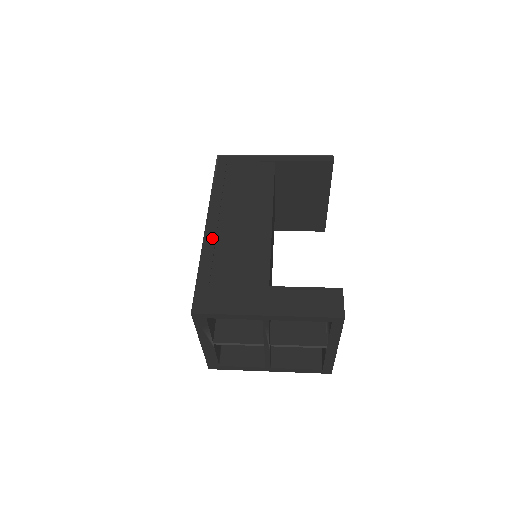
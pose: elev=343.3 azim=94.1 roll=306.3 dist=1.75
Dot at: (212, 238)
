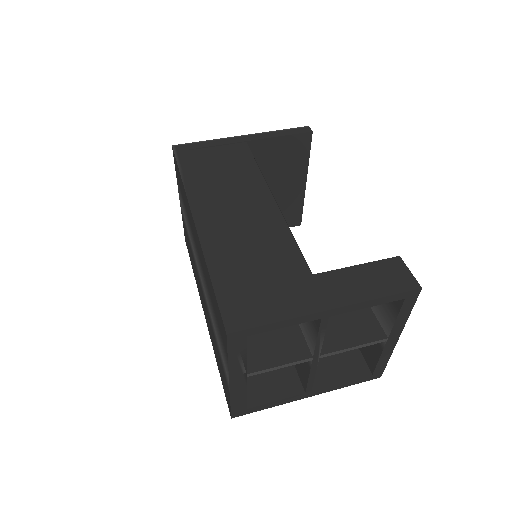
Dot at: (210, 236)
